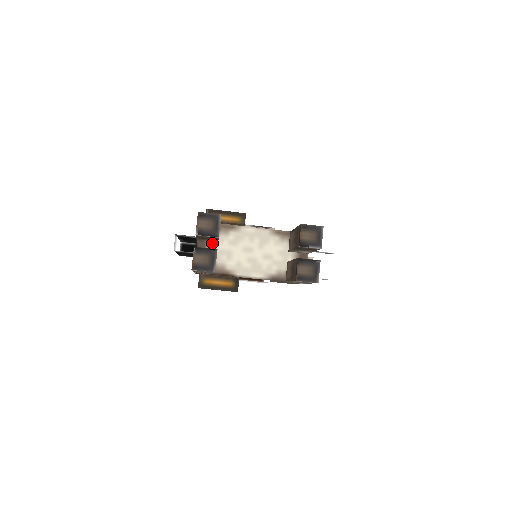
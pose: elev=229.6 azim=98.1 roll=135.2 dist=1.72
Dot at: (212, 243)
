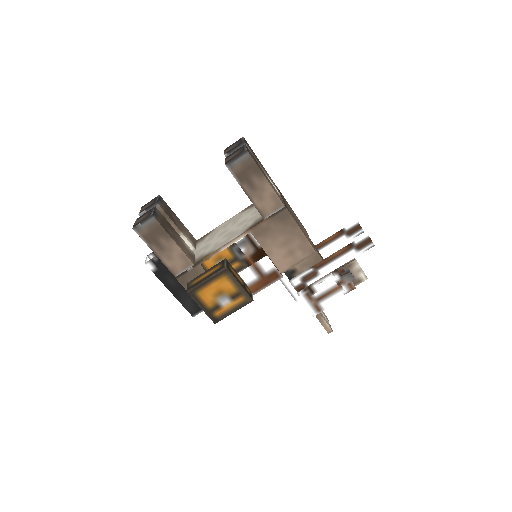
Dot at: occluded
